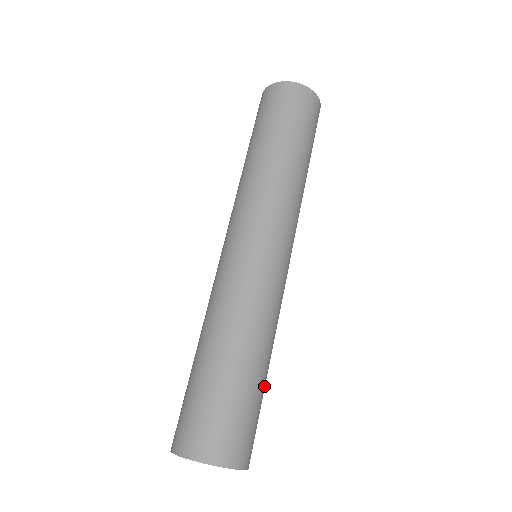
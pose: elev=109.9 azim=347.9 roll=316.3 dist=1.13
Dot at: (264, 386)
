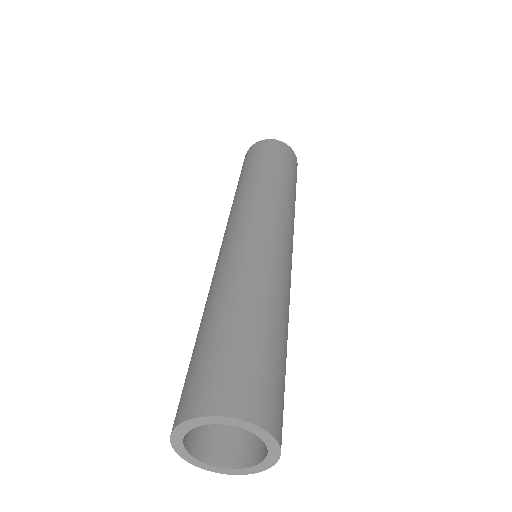
Dot at: (259, 331)
